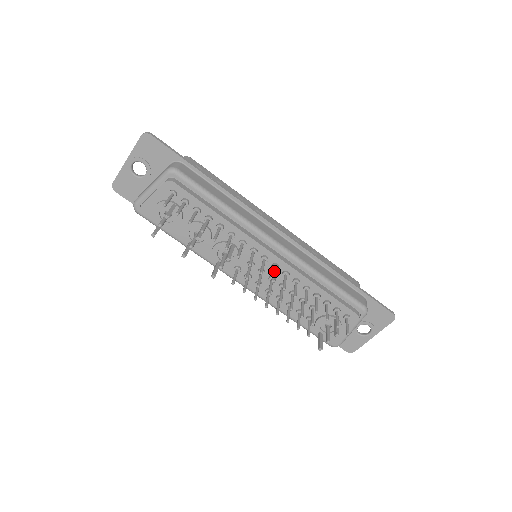
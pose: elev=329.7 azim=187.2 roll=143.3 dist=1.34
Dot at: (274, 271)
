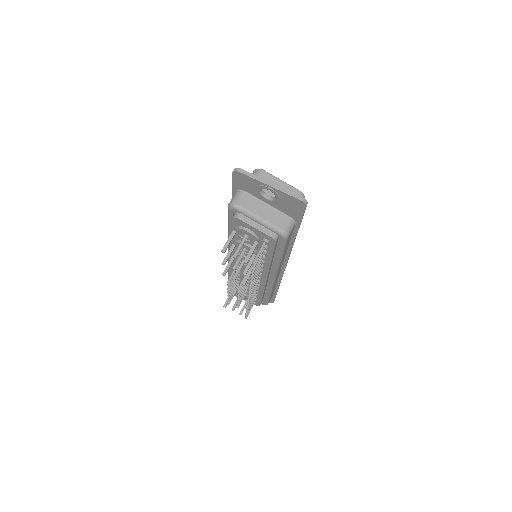
Dot at: occluded
